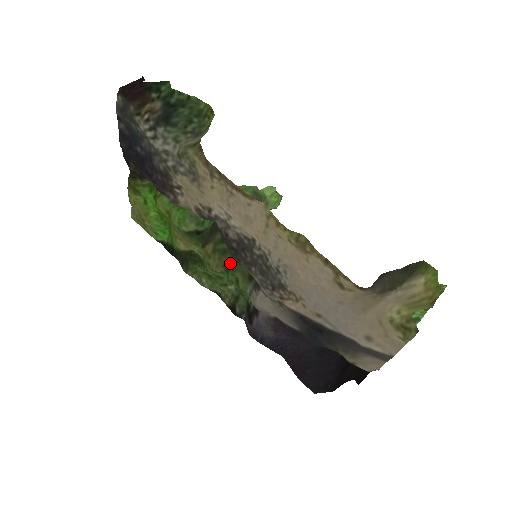
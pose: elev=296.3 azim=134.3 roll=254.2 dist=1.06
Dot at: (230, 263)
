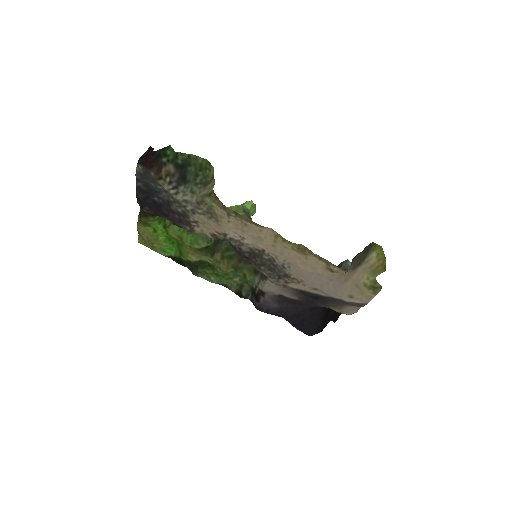
Dot at: (238, 264)
